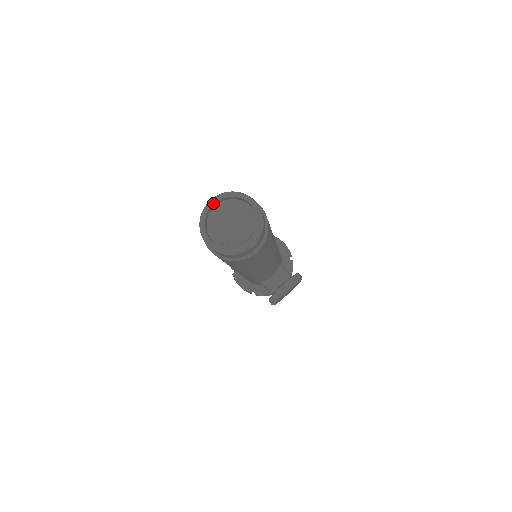
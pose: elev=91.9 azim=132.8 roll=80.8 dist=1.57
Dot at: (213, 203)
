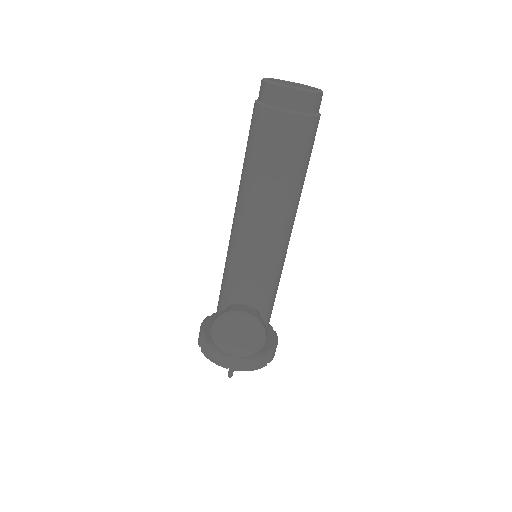
Dot at: (294, 82)
